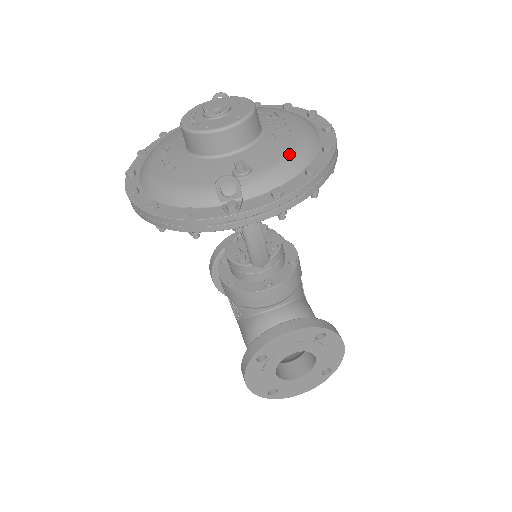
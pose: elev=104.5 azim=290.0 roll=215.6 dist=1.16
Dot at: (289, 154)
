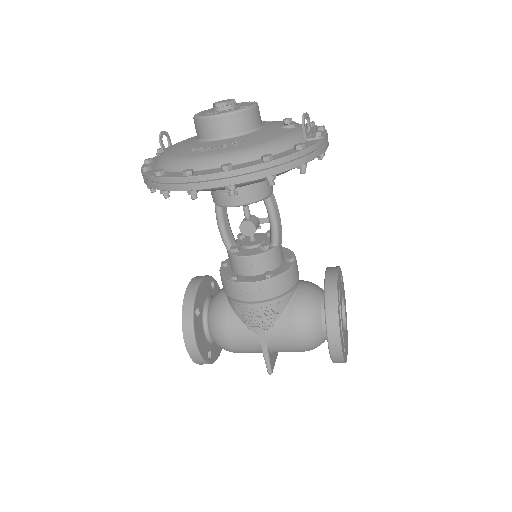
Dot at: occluded
